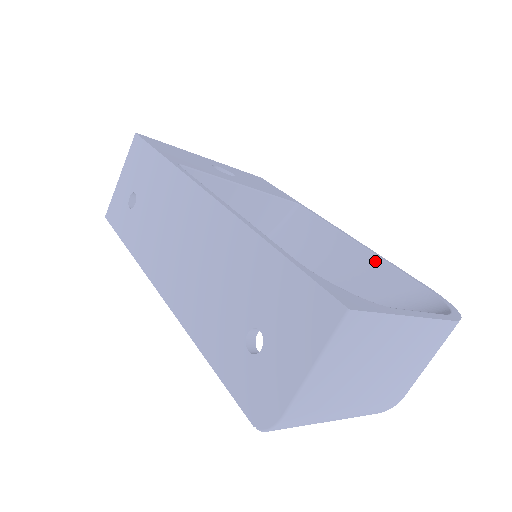
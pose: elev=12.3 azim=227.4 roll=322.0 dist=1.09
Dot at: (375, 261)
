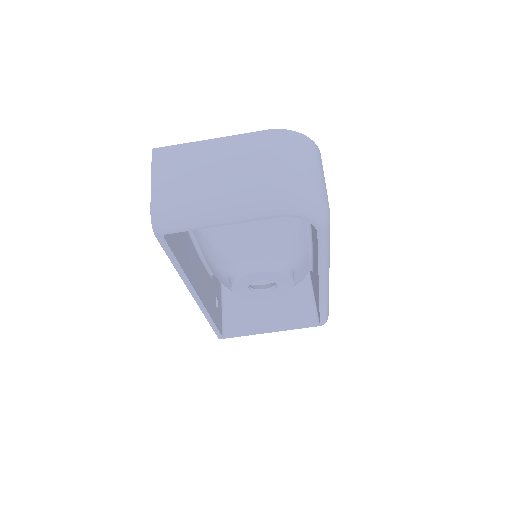
Dot at: occluded
